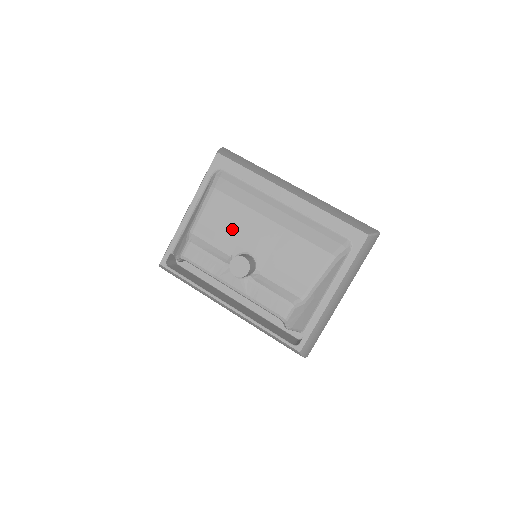
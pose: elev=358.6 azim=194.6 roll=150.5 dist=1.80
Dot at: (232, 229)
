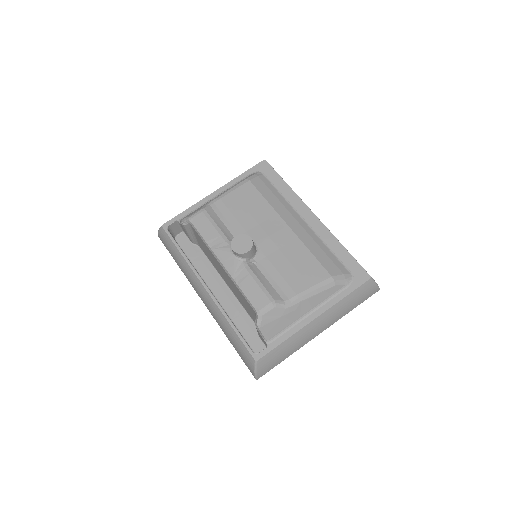
Dot at: (249, 217)
